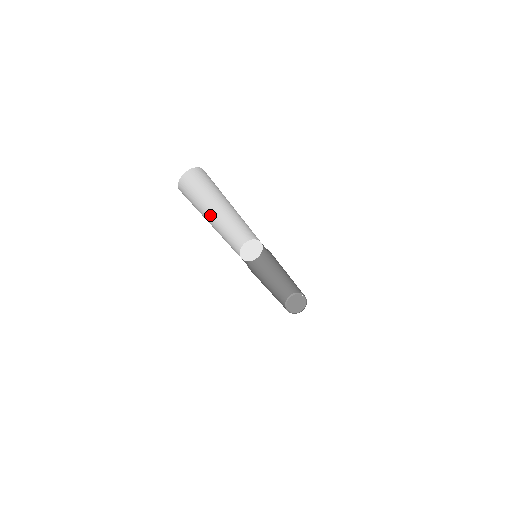
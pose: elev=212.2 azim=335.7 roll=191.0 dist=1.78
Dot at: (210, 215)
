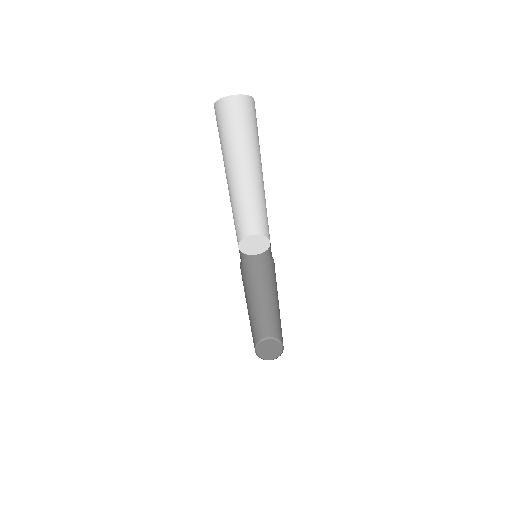
Dot at: (227, 174)
